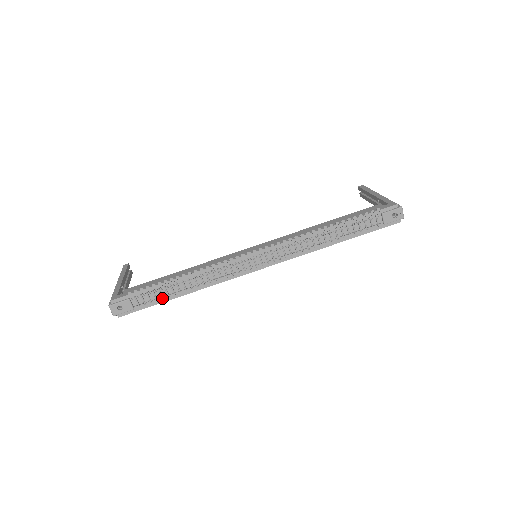
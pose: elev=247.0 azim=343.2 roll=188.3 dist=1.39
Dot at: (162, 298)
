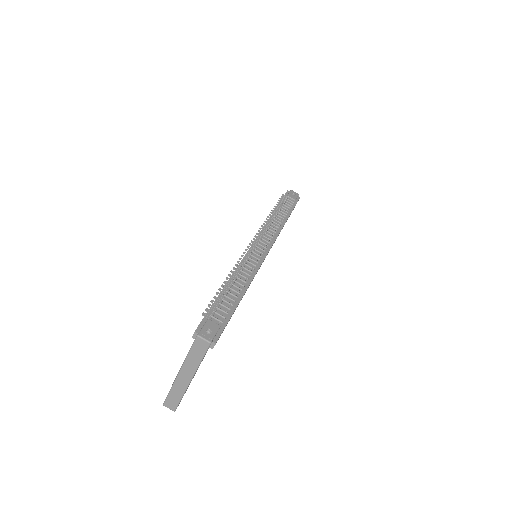
Dot at: (231, 305)
